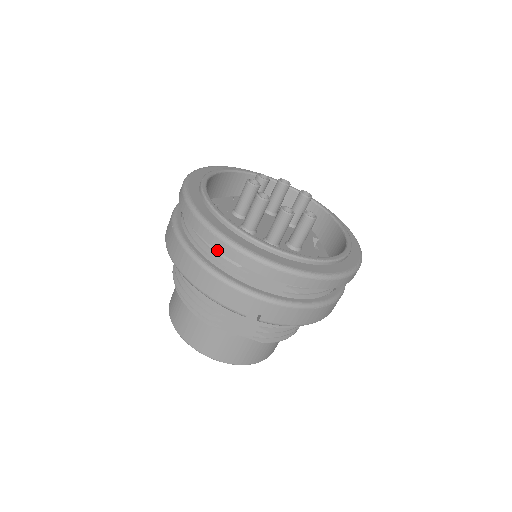
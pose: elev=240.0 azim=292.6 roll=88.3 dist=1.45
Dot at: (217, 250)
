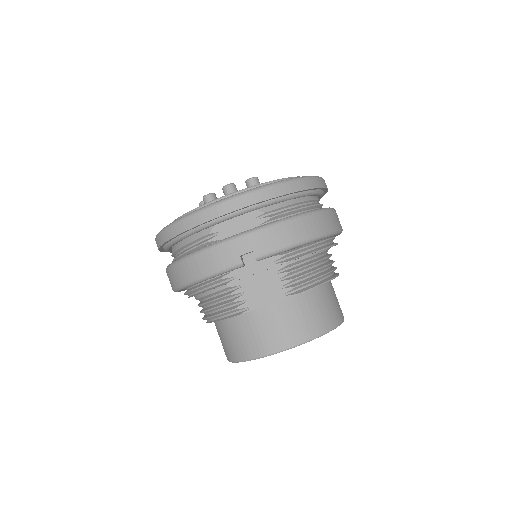
Dot at: (182, 233)
